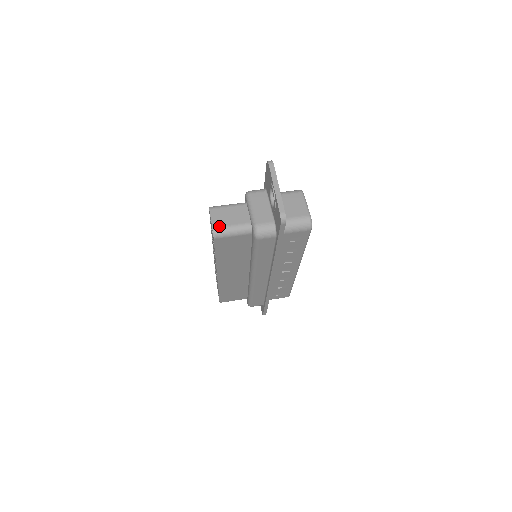
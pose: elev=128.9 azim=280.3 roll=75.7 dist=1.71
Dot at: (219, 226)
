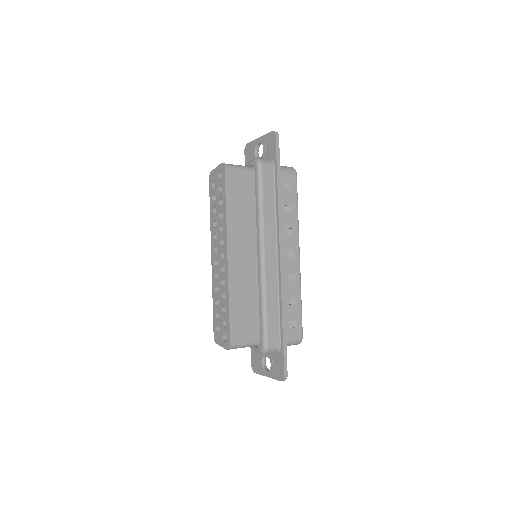
Dot at: occluded
